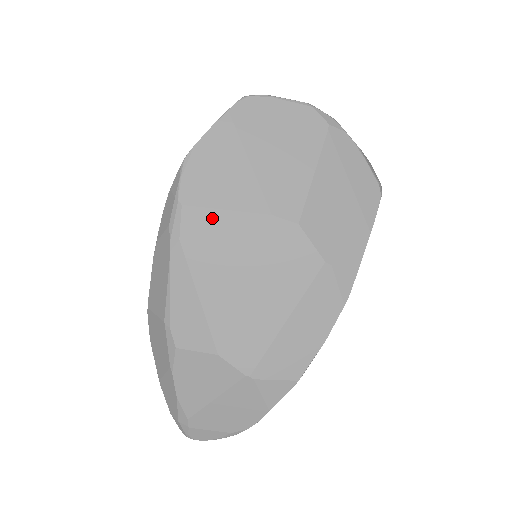
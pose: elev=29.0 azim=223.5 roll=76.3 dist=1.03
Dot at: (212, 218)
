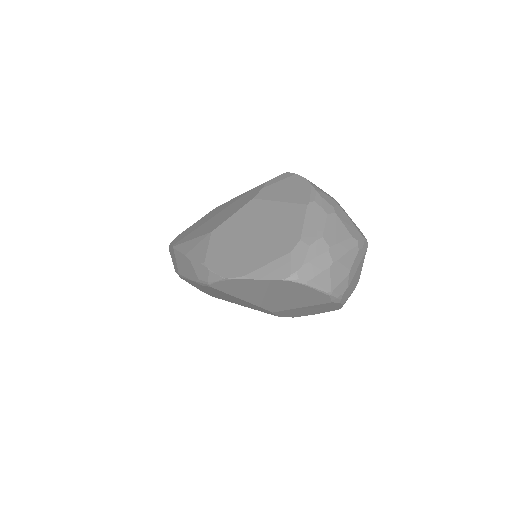
Dot at: occluded
